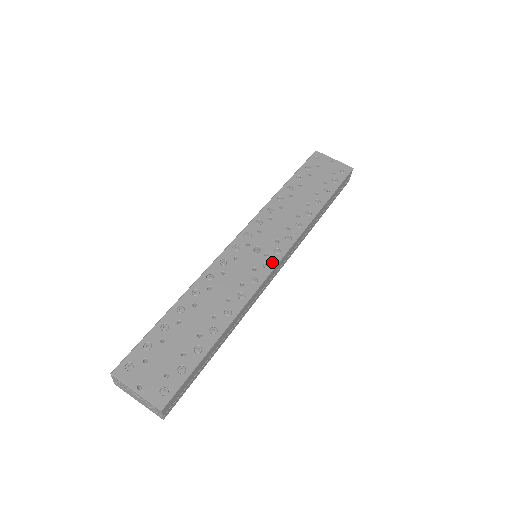
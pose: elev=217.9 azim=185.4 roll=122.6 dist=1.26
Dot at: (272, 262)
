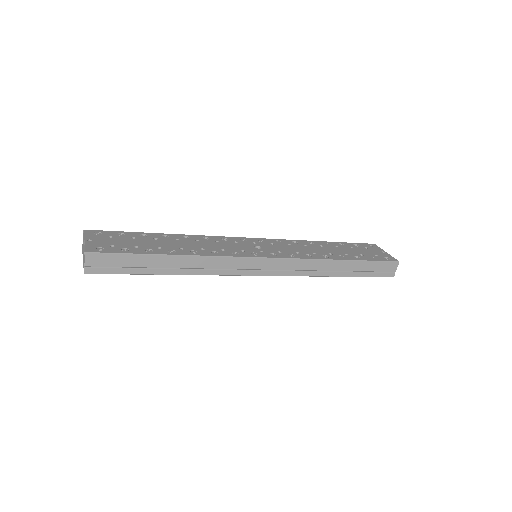
Dot at: (261, 255)
